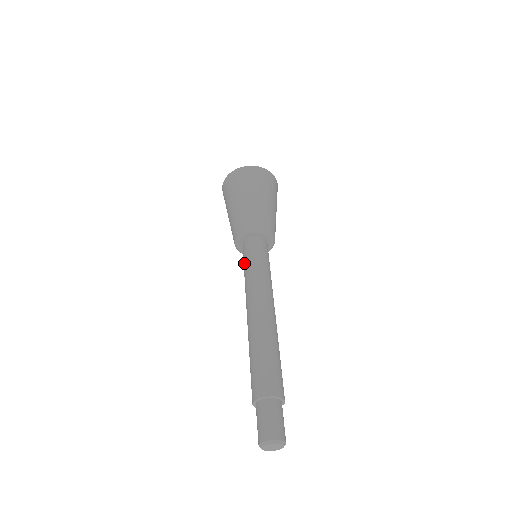
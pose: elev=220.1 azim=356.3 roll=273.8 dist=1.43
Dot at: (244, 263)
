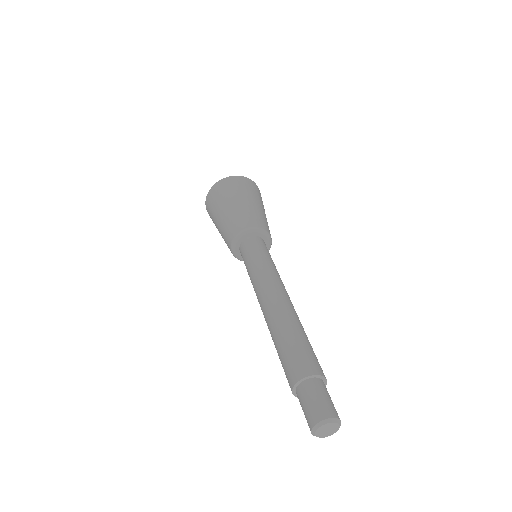
Dot at: occluded
